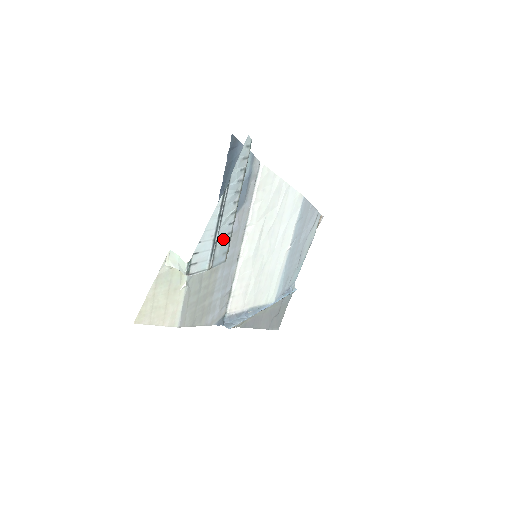
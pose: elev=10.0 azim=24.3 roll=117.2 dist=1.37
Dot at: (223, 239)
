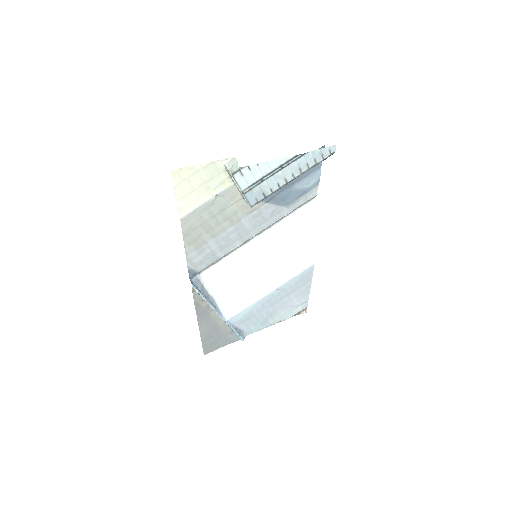
Dot at: (266, 187)
